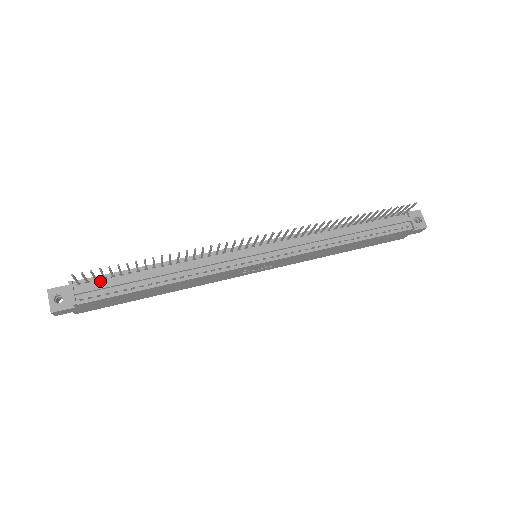
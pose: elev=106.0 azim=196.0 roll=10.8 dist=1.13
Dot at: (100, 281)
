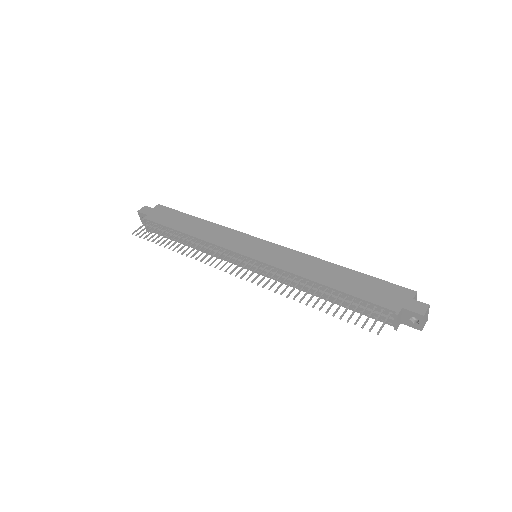
Dot at: (158, 226)
